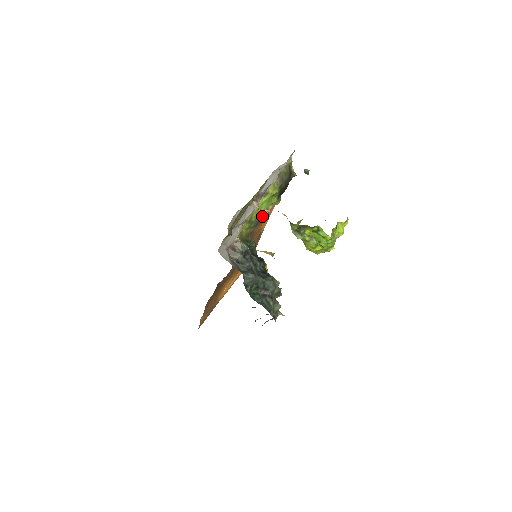
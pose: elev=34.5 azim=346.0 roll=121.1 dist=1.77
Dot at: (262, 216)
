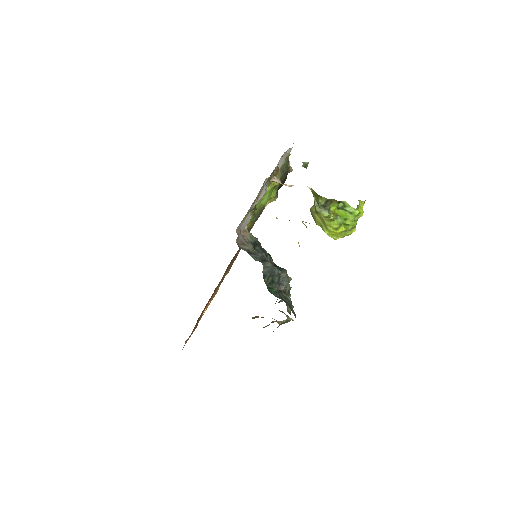
Dot at: (260, 212)
